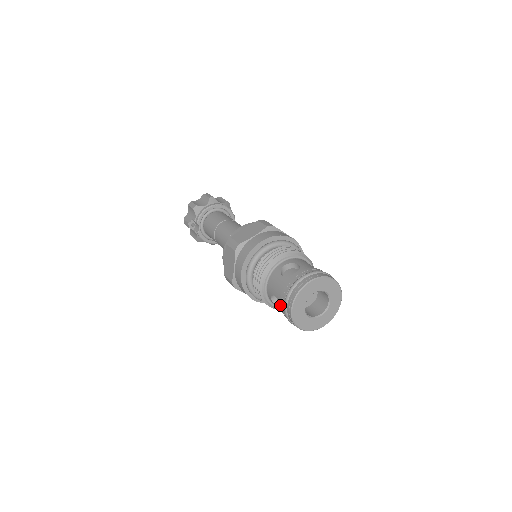
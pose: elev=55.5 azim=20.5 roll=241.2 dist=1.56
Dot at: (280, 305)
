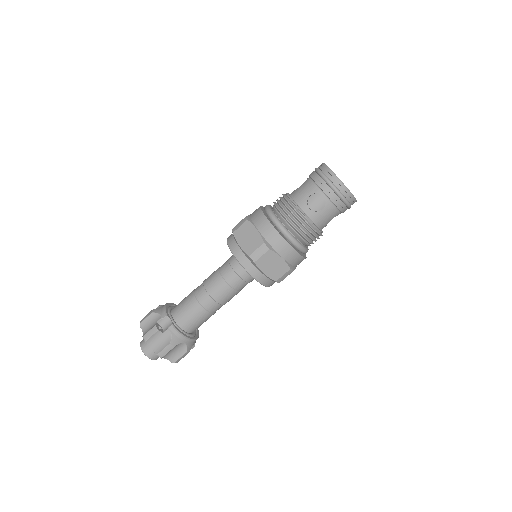
Dot at: (321, 188)
